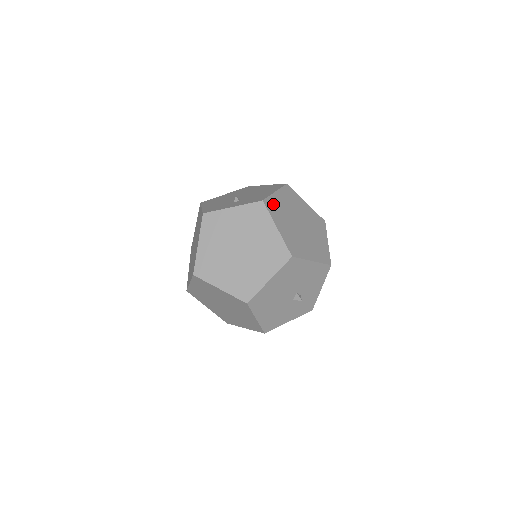
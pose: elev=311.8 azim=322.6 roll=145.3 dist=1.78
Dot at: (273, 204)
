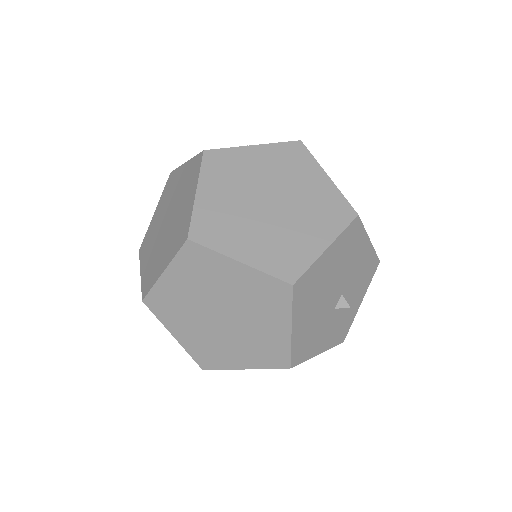
Dot at: occluded
